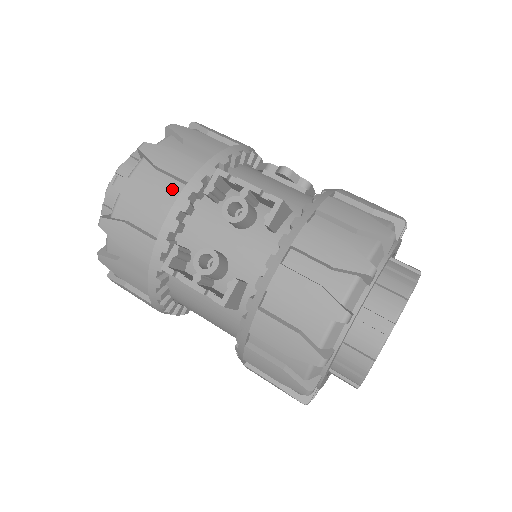
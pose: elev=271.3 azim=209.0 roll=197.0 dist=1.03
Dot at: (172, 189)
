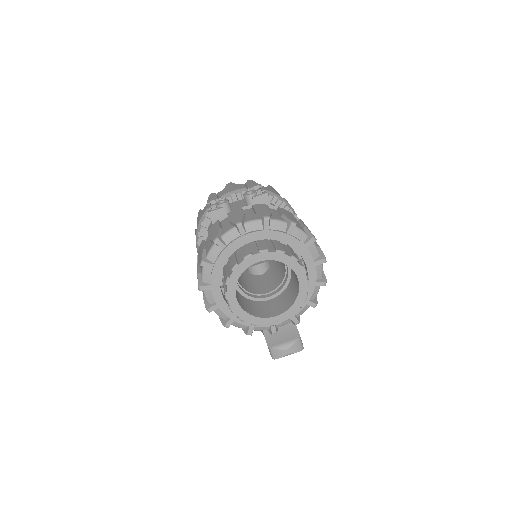
Dot at: occluded
